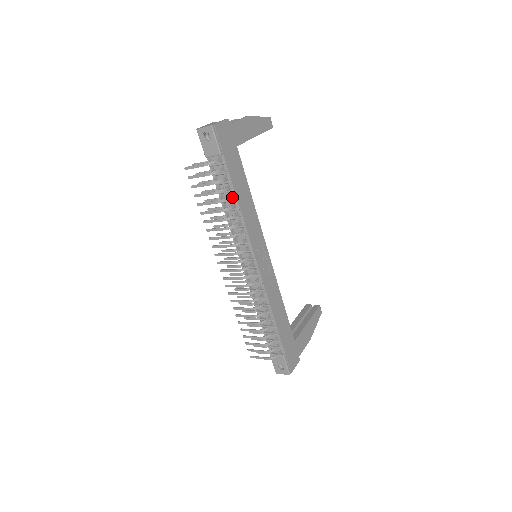
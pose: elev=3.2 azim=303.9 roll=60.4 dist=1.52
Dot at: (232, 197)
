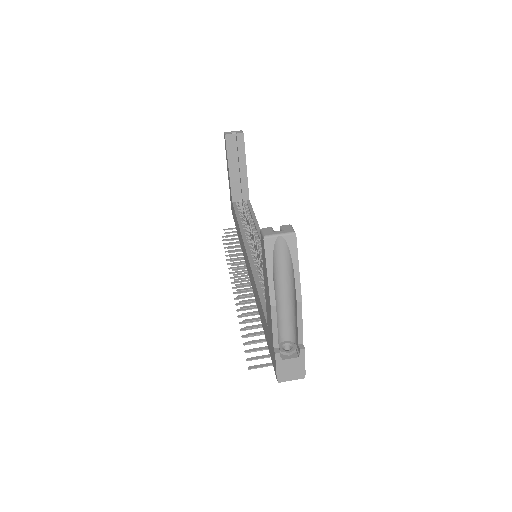
Dot at: occluded
